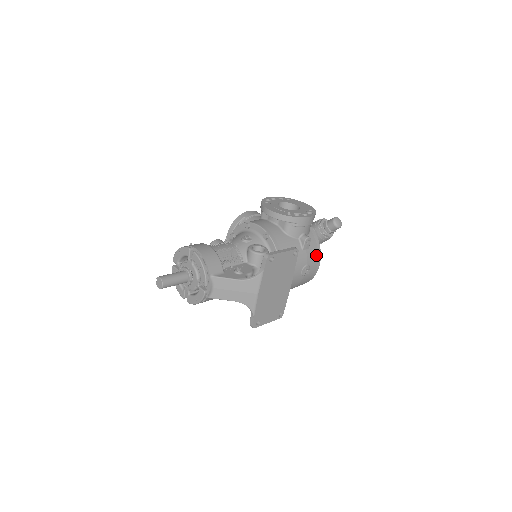
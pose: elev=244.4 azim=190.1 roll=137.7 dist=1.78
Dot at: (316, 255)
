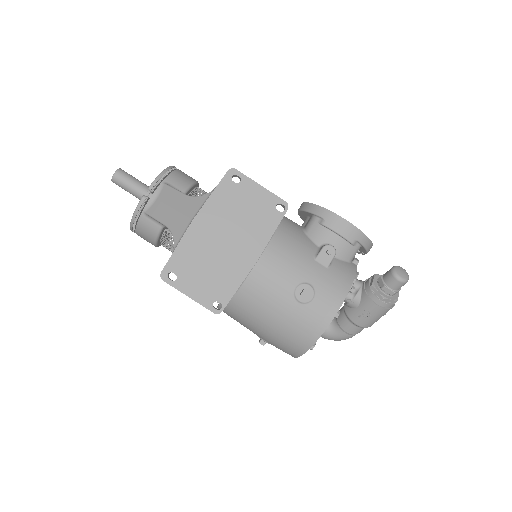
Dot at: (336, 288)
